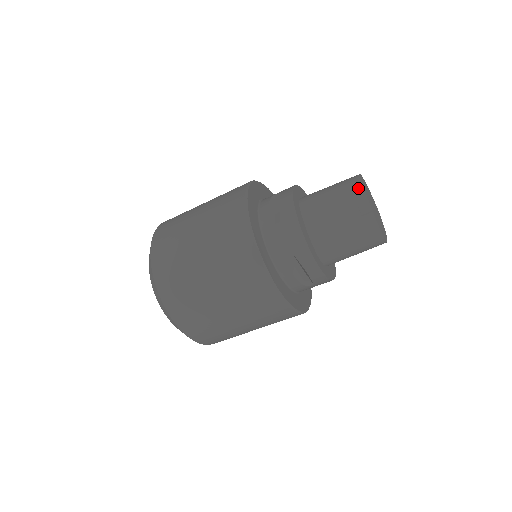
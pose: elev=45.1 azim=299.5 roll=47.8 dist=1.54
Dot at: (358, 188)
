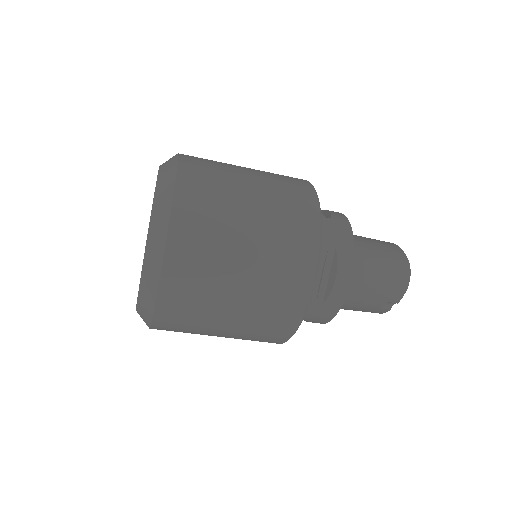
Dot at: (400, 293)
